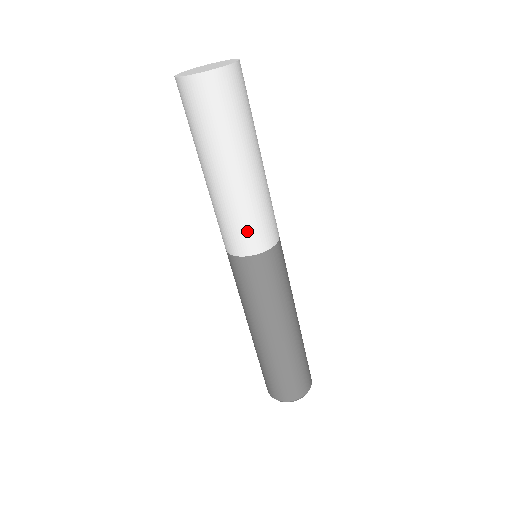
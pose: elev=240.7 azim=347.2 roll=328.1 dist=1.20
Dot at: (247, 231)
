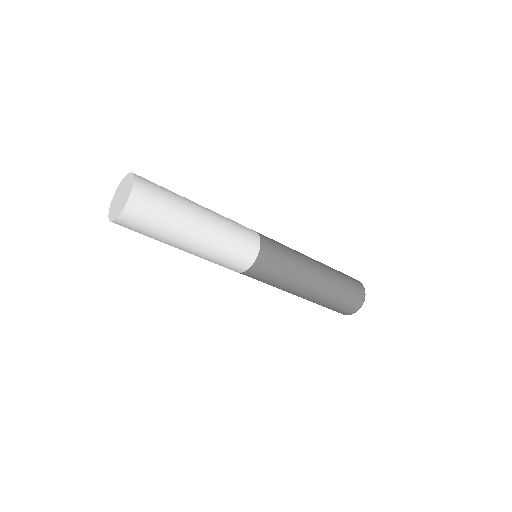
Dot at: (227, 265)
